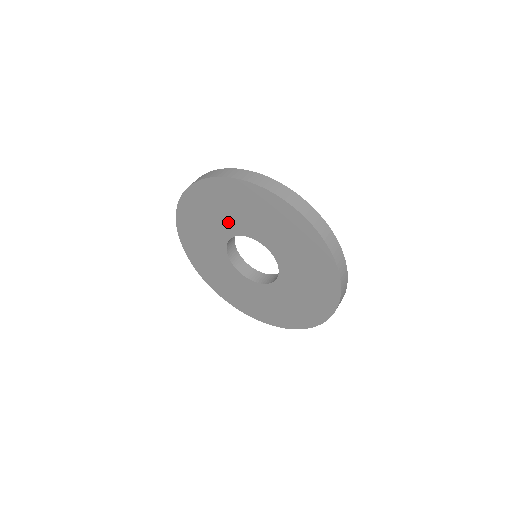
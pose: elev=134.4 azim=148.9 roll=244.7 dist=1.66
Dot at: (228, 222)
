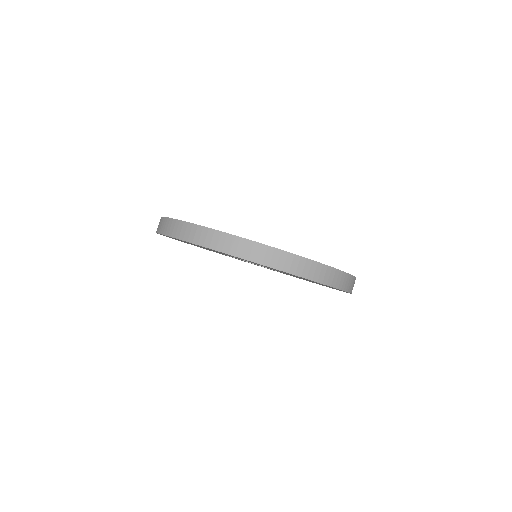
Dot at: (222, 253)
